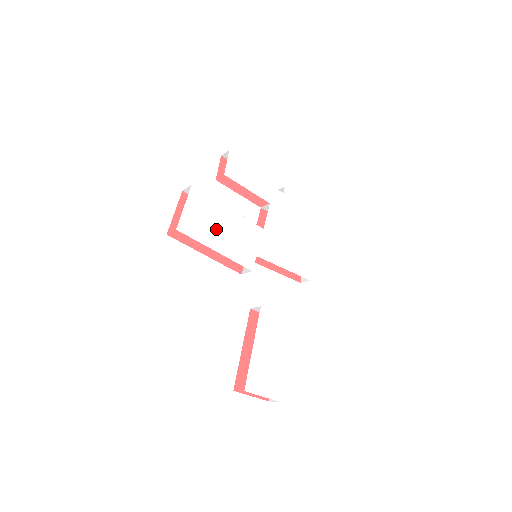
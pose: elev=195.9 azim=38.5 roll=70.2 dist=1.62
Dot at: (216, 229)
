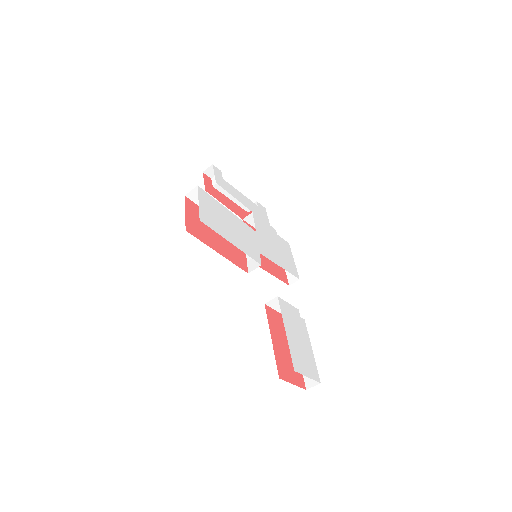
Dot at: (226, 225)
